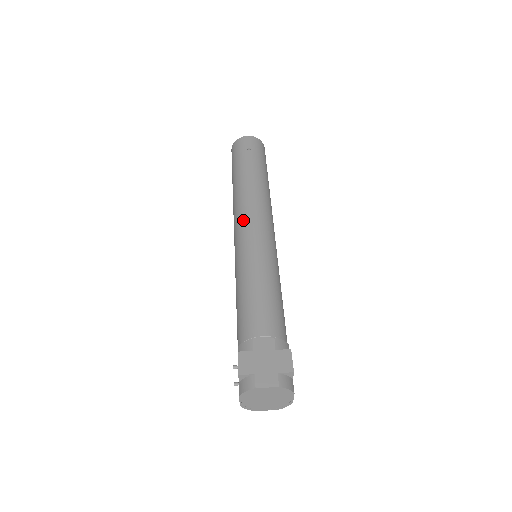
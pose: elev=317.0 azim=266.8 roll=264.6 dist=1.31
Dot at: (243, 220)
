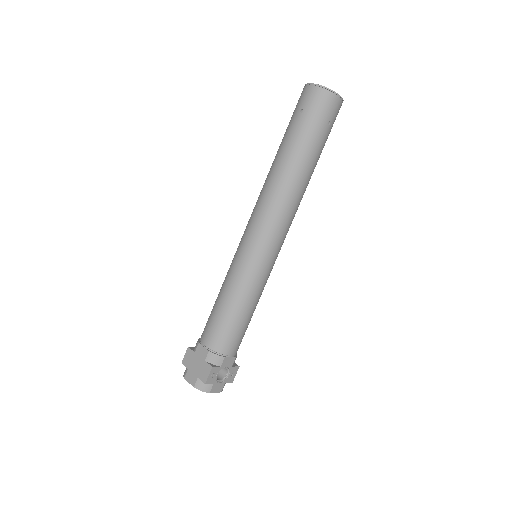
Dot at: (250, 219)
